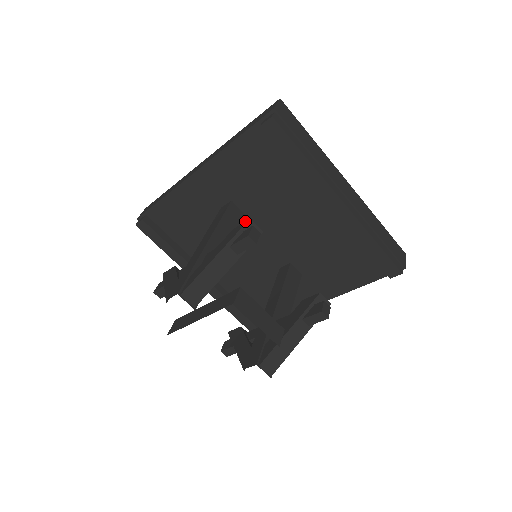
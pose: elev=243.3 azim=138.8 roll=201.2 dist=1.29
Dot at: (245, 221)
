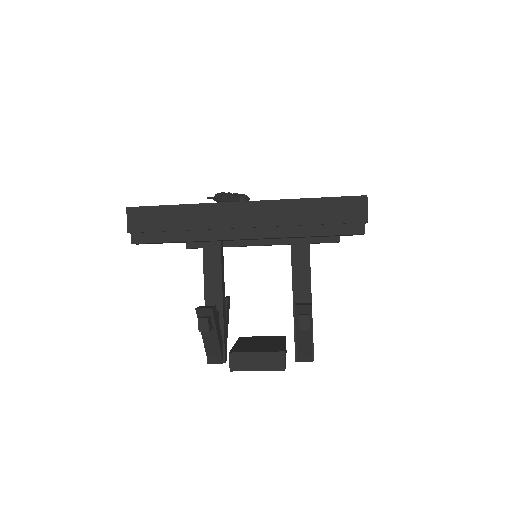
Dot at: (196, 308)
